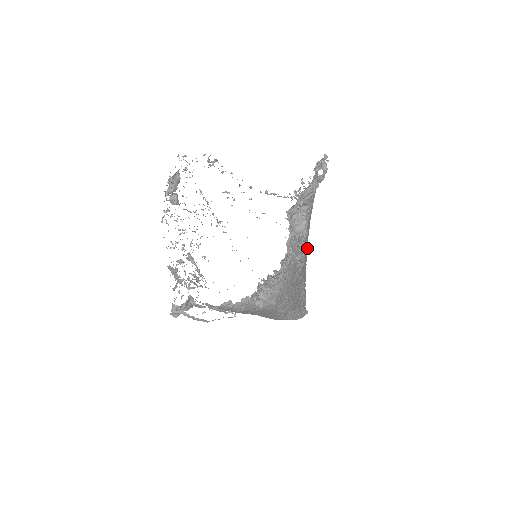
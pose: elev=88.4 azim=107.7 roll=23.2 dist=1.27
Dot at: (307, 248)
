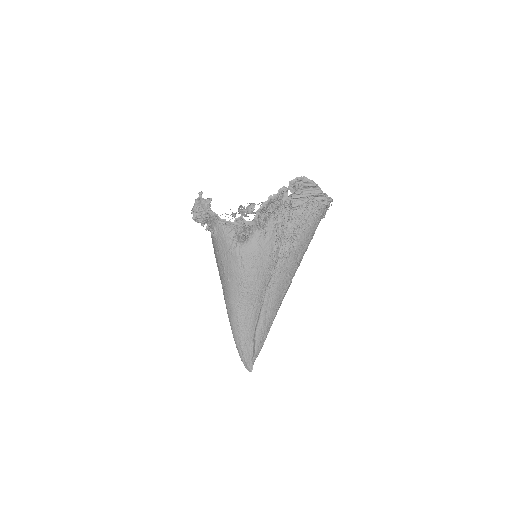
Dot at: (288, 275)
